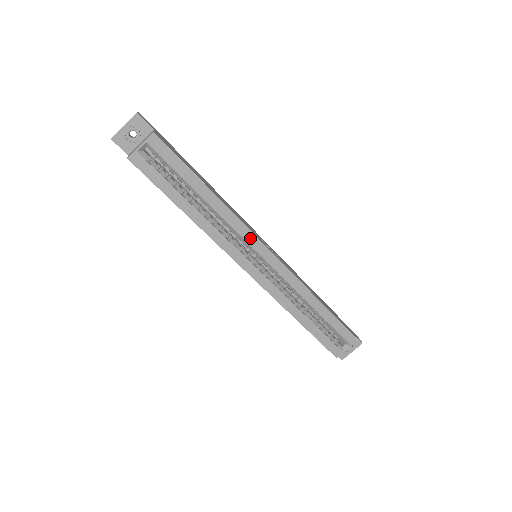
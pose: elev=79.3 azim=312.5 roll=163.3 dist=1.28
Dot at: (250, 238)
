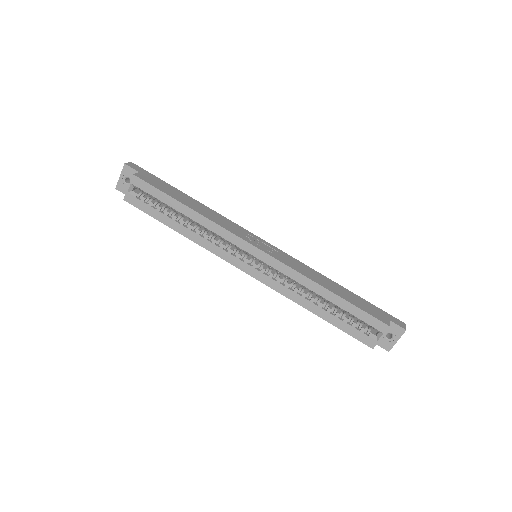
Dot at: (235, 240)
